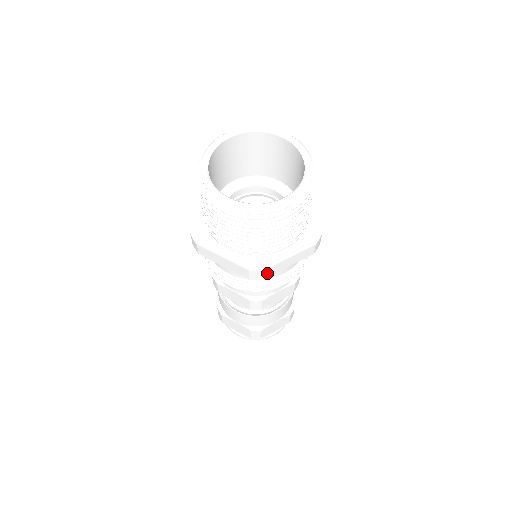
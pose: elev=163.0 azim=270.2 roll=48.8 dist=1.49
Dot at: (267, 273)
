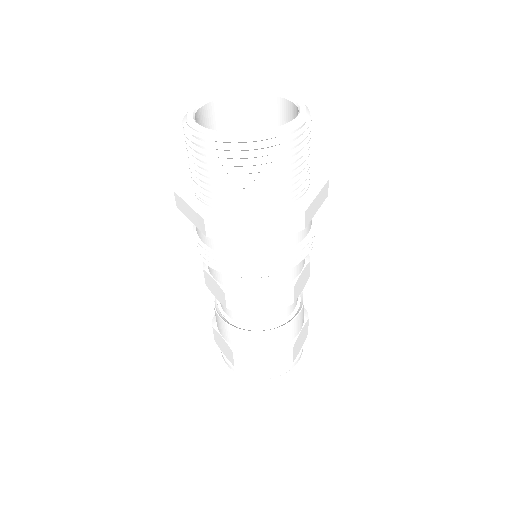
Dot at: (306, 218)
